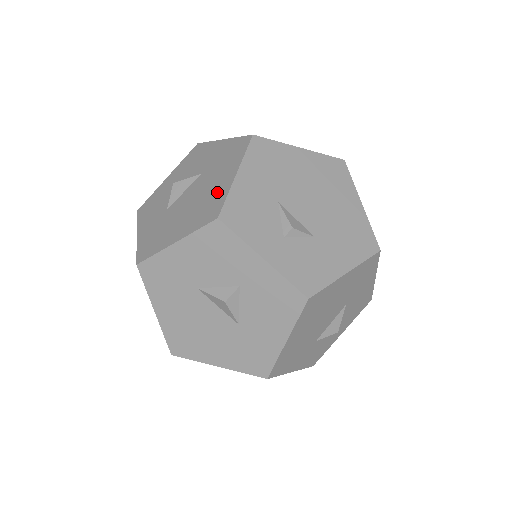
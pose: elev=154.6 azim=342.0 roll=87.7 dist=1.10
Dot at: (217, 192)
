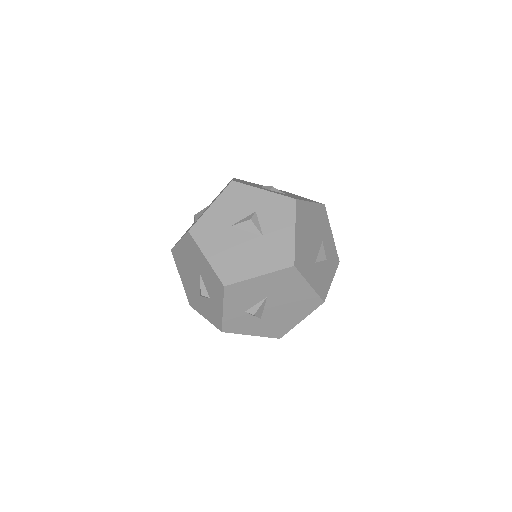
Dot at: (225, 187)
